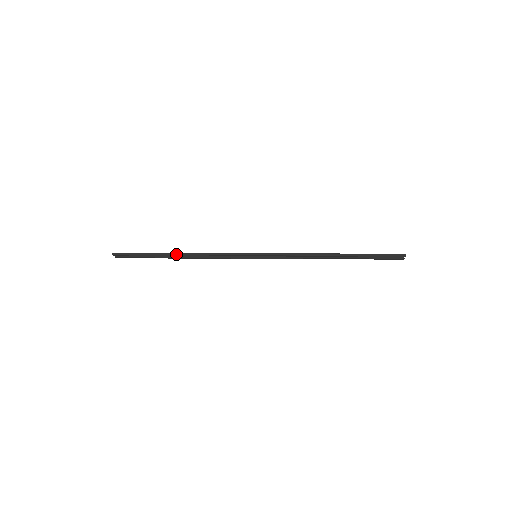
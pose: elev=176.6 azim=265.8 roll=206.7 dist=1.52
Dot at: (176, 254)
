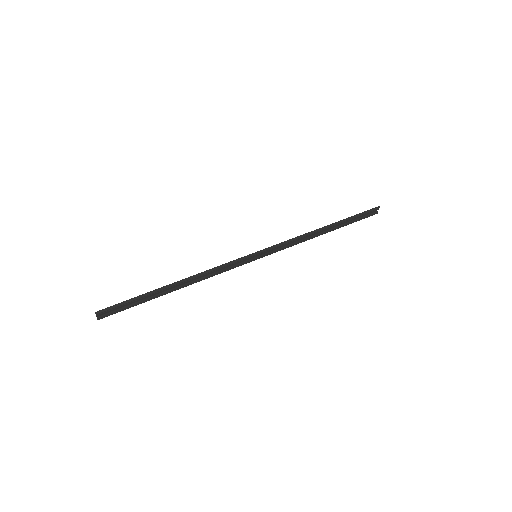
Dot at: (174, 284)
